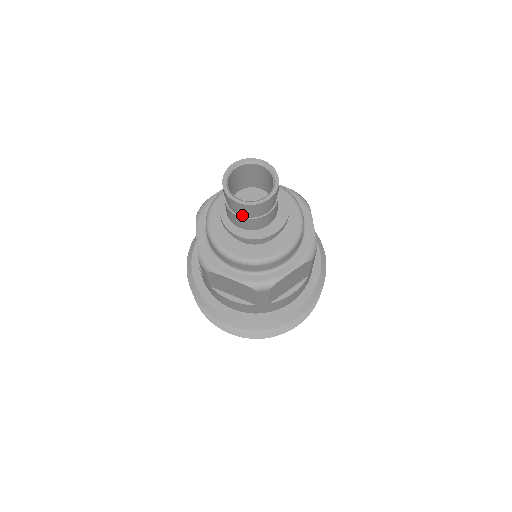
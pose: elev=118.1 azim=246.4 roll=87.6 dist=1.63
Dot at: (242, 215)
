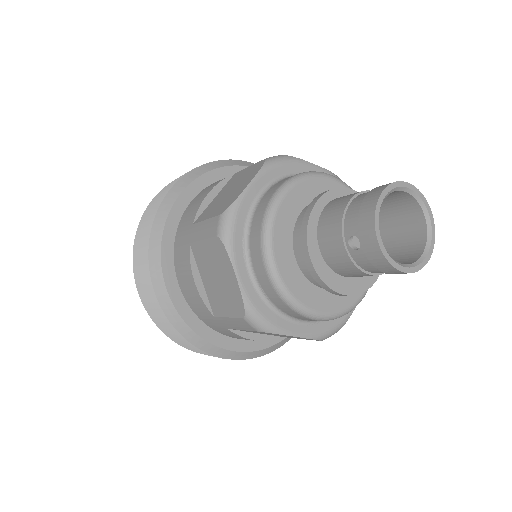
Dot at: (350, 246)
